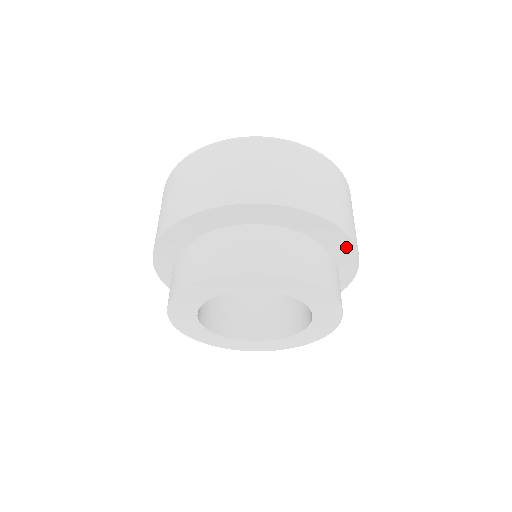
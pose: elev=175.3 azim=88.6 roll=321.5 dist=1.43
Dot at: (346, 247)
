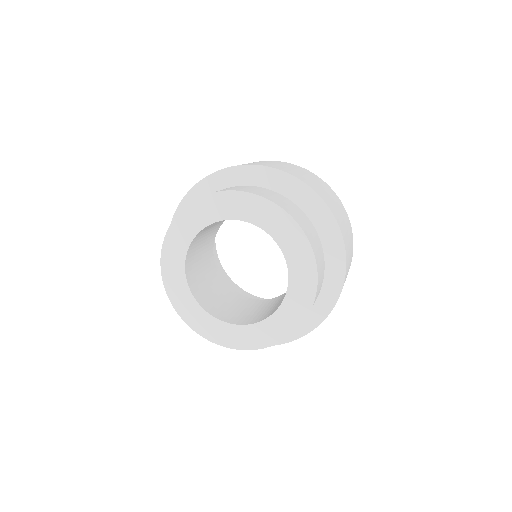
Dot at: (323, 214)
